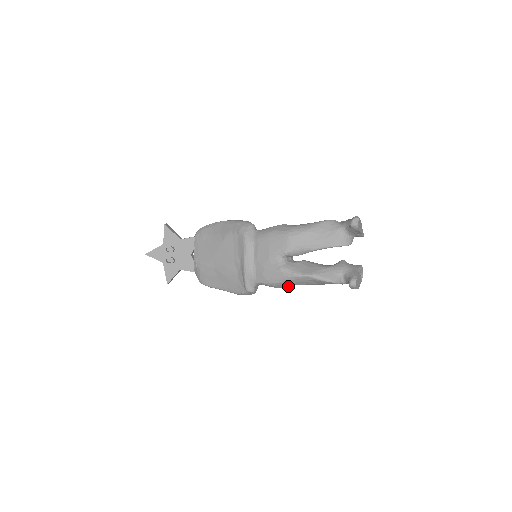
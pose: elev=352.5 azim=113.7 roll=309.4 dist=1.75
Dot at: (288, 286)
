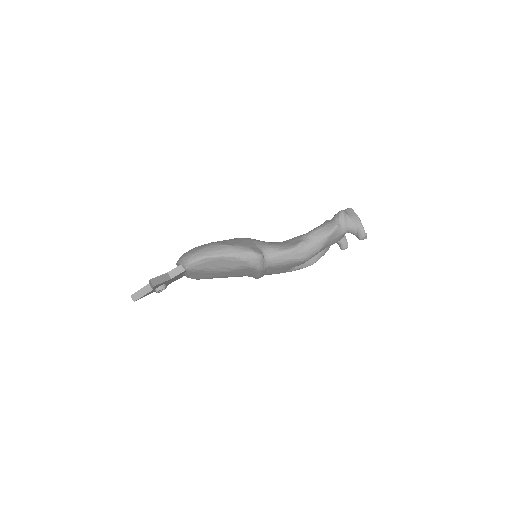
Dot at: occluded
